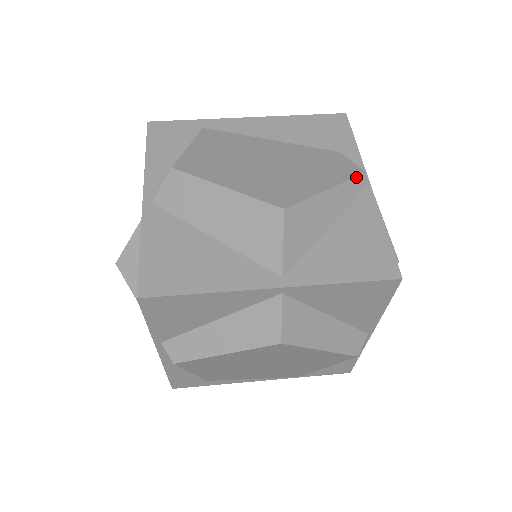
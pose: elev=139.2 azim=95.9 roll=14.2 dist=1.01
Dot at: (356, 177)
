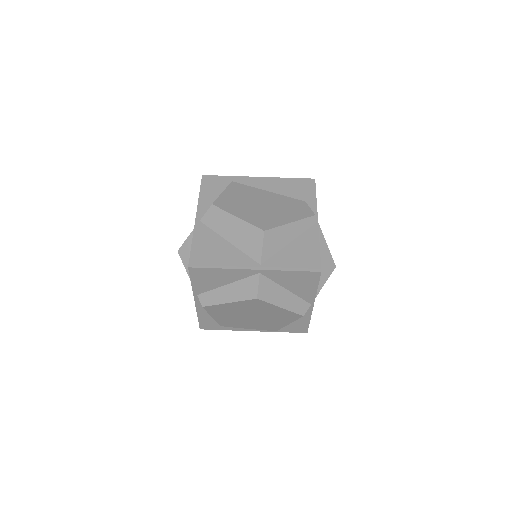
Dot at: (309, 217)
